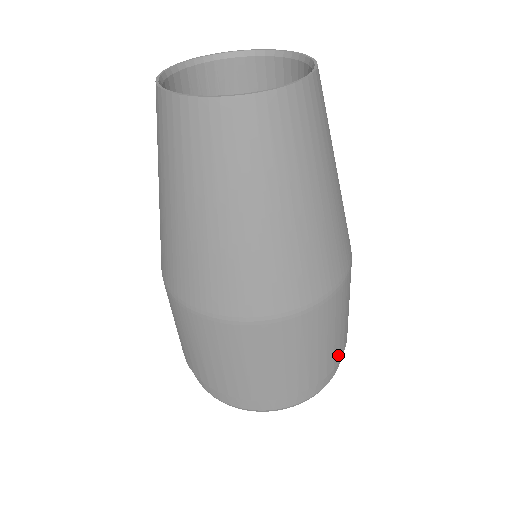
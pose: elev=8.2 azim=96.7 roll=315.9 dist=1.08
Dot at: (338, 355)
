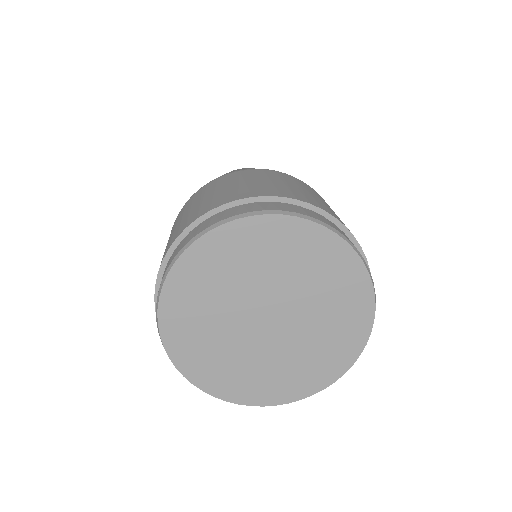
Dot at: occluded
